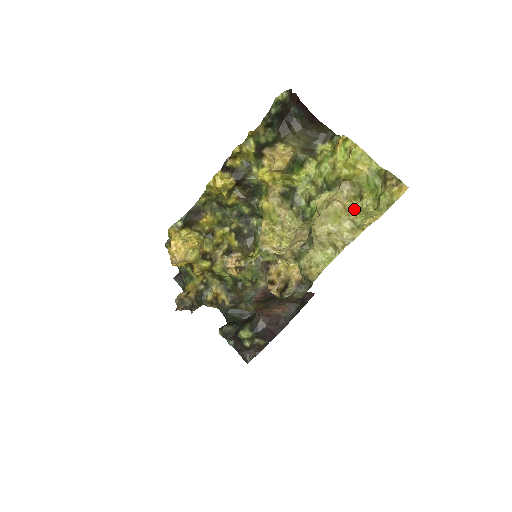
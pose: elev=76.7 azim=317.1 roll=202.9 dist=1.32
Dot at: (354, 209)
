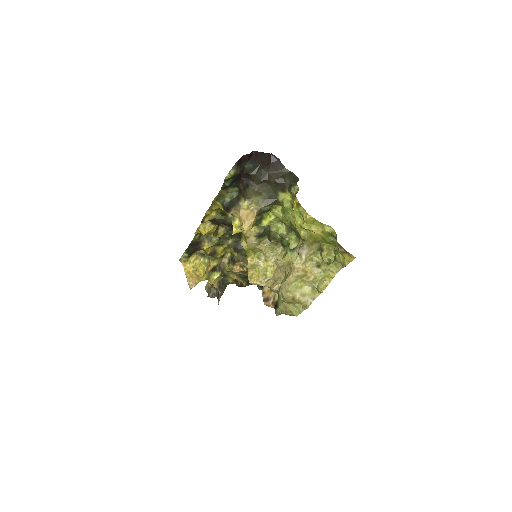
Dot at: (314, 268)
